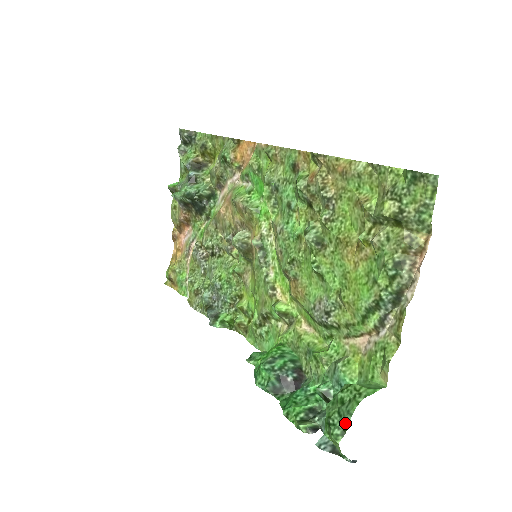
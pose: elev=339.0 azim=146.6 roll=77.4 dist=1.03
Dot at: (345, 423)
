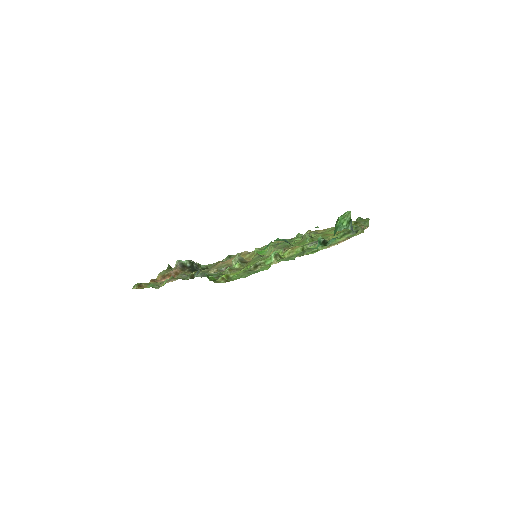
Dot at: occluded
